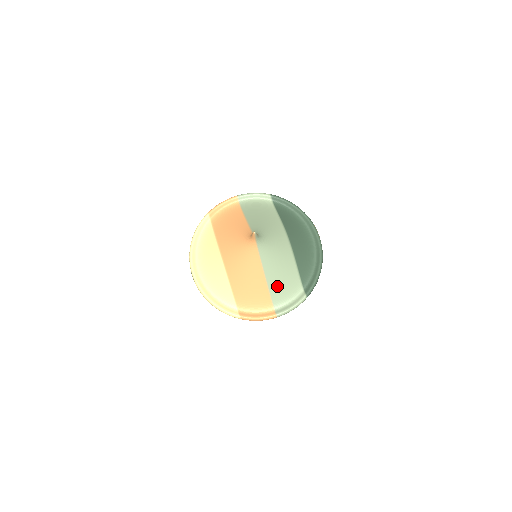
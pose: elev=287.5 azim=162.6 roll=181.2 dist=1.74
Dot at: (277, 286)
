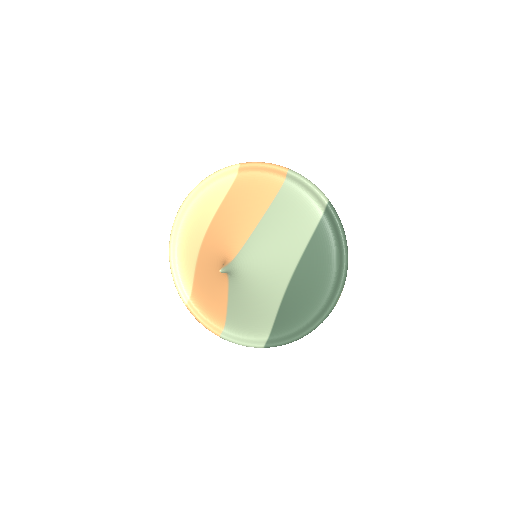
Dot at: (238, 315)
